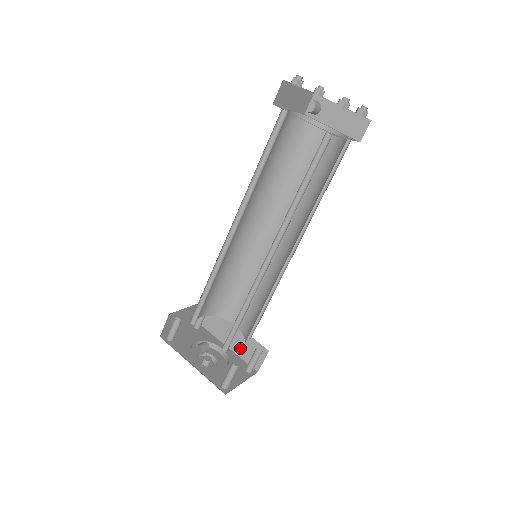
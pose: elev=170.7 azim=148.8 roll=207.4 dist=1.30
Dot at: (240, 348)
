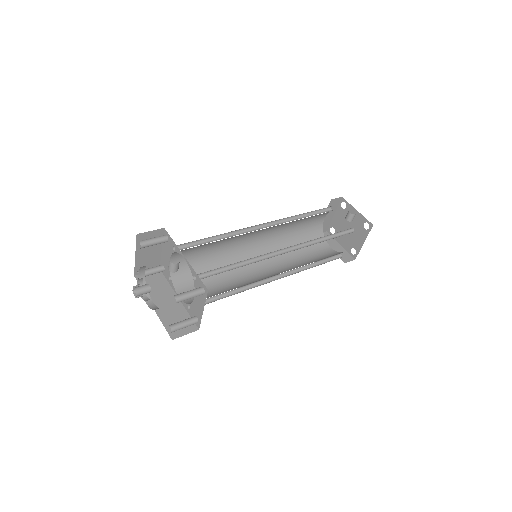
Dot at: (167, 314)
